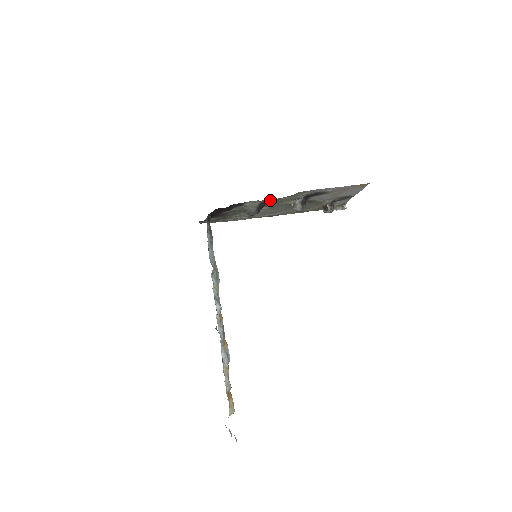
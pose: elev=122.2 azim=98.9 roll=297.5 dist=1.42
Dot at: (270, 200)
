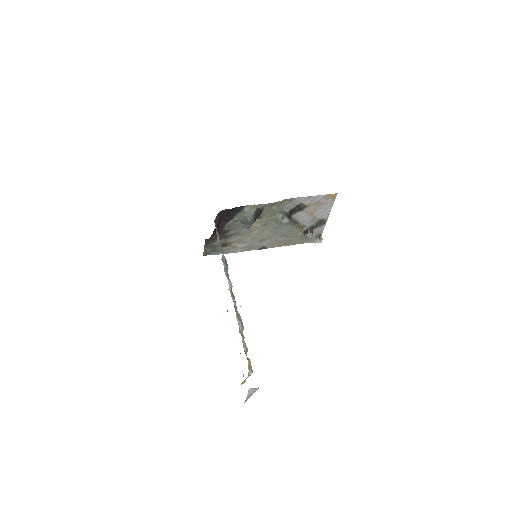
Dot at: (264, 205)
